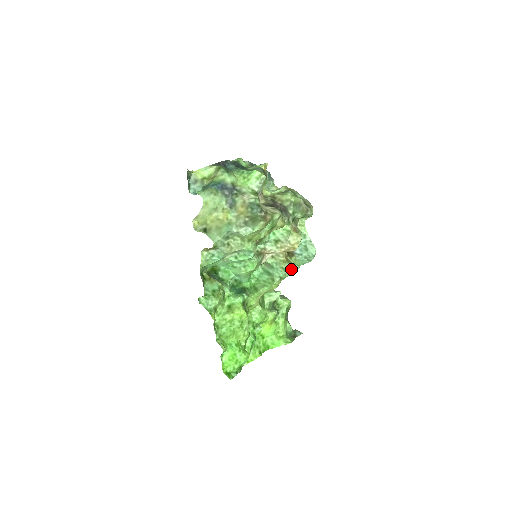
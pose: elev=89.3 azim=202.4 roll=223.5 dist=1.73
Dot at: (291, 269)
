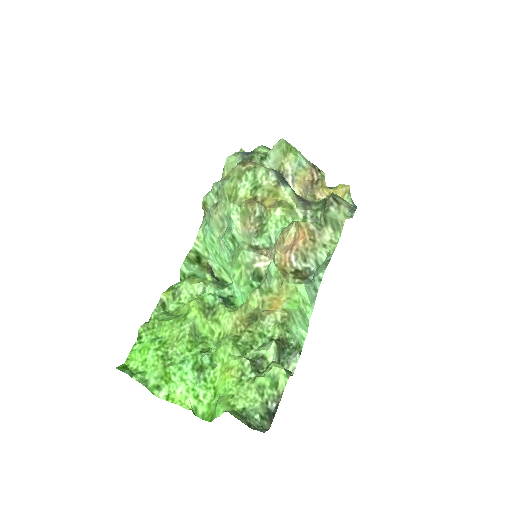
Dot at: (268, 269)
